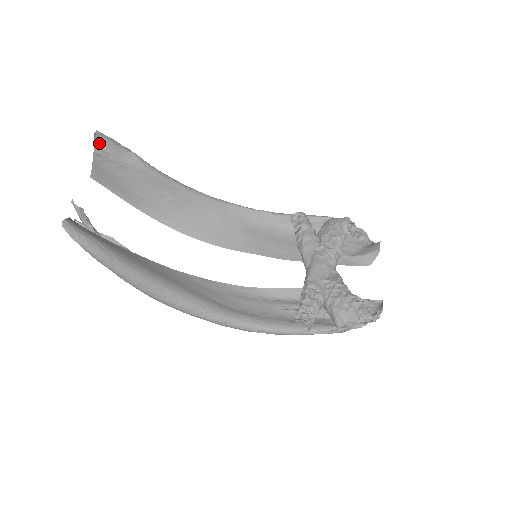
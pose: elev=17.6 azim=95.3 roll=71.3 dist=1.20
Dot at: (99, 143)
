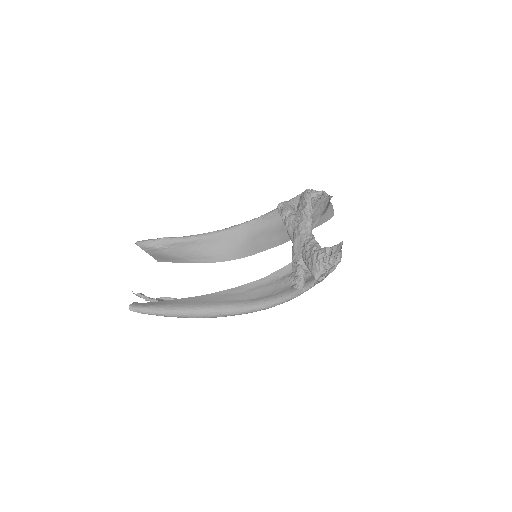
Dot at: (142, 246)
